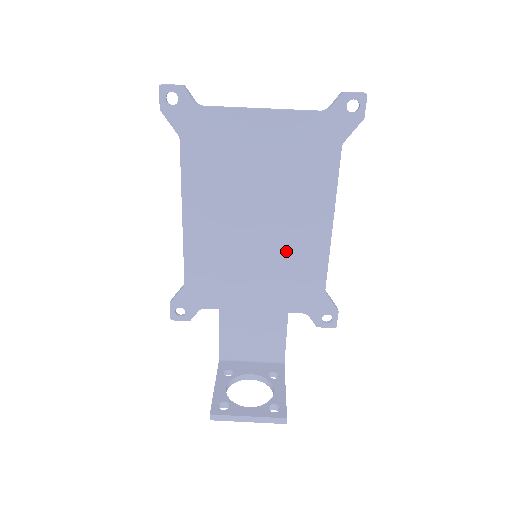
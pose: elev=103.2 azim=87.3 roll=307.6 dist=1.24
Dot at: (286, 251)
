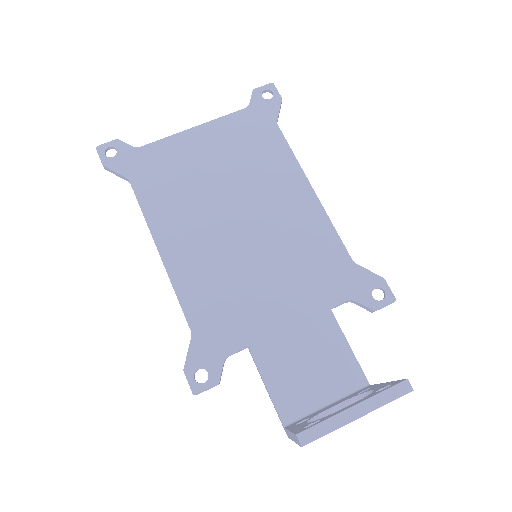
Dot at: (285, 237)
